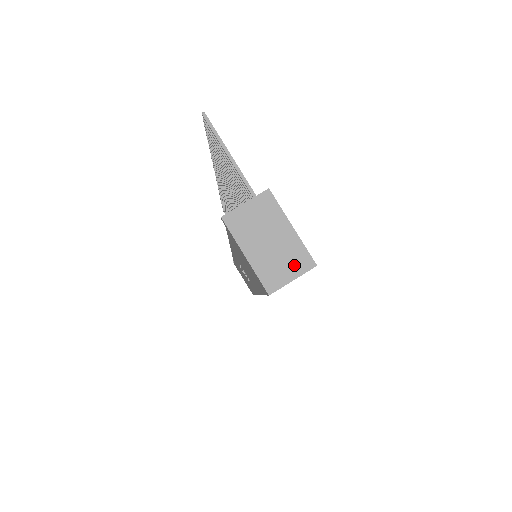
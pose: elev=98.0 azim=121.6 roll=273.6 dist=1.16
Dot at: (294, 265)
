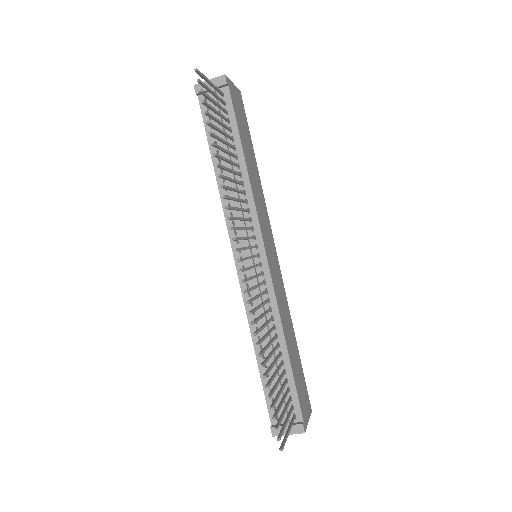
Dot at: occluded
